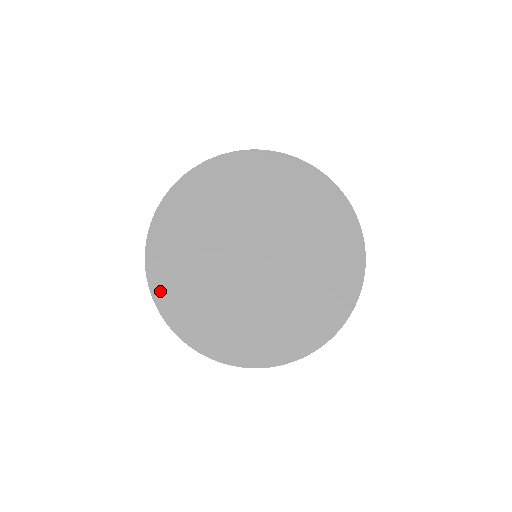
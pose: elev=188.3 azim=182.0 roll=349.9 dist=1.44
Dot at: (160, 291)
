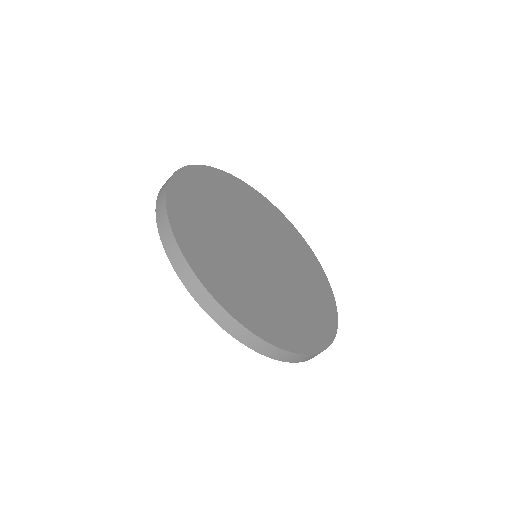
Dot at: (177, 189)
